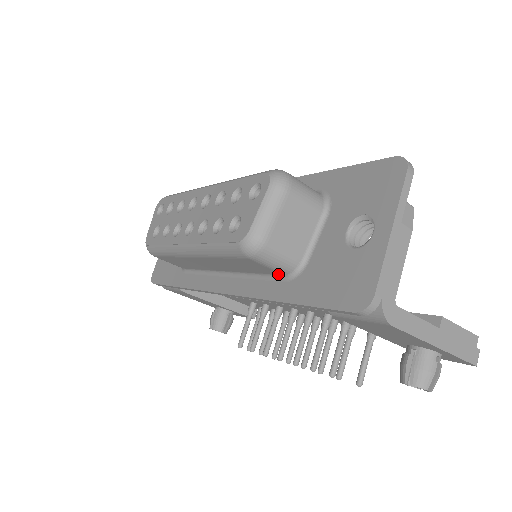
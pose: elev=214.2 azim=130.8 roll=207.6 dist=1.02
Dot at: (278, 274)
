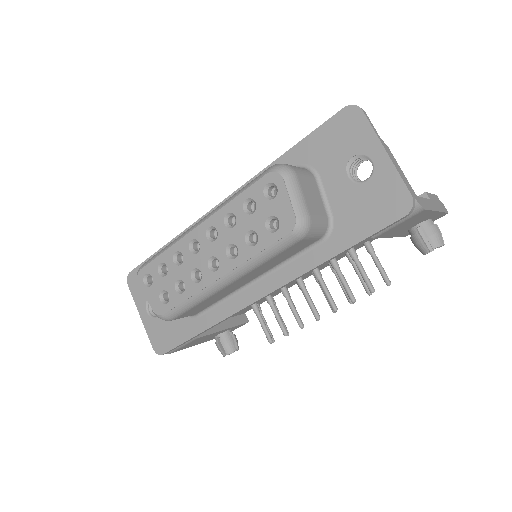
Dot at: (315, 241)
